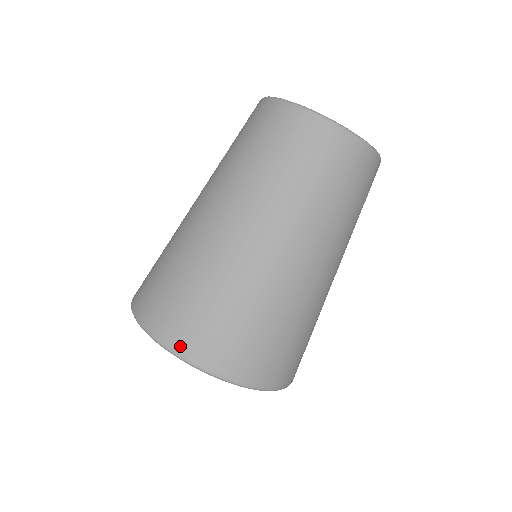
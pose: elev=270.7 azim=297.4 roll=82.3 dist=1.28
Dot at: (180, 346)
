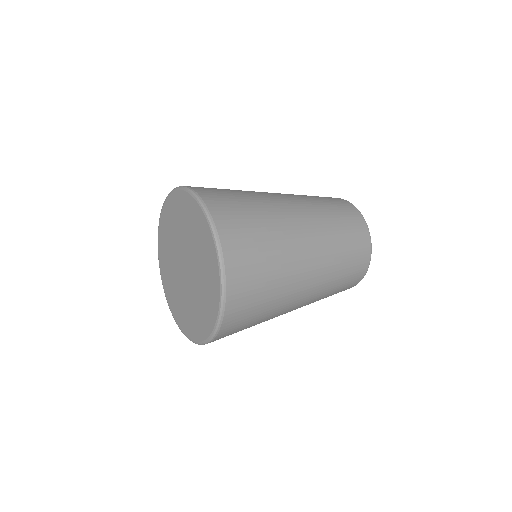
Dot at: (220, 223)
